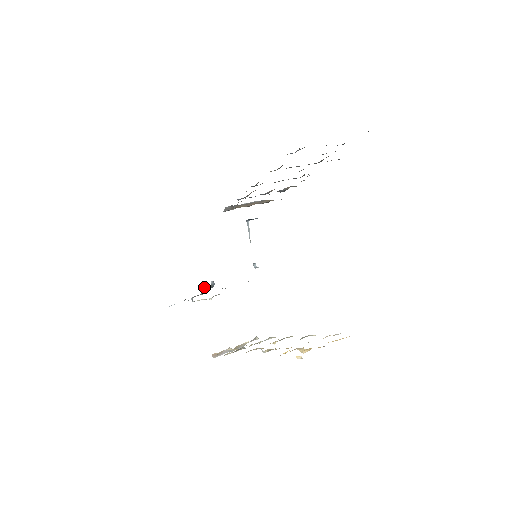
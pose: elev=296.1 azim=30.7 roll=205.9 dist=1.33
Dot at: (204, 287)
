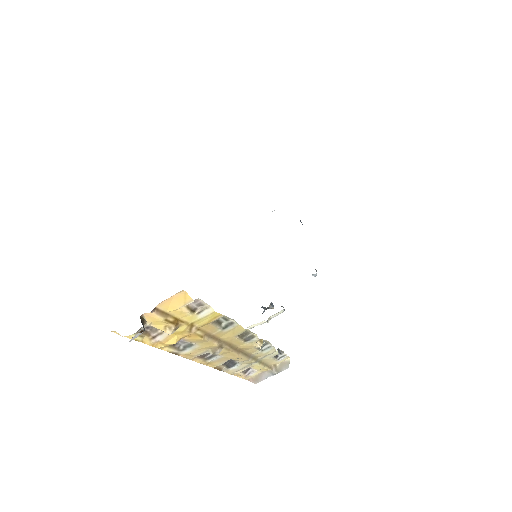
Dot at: occluded
